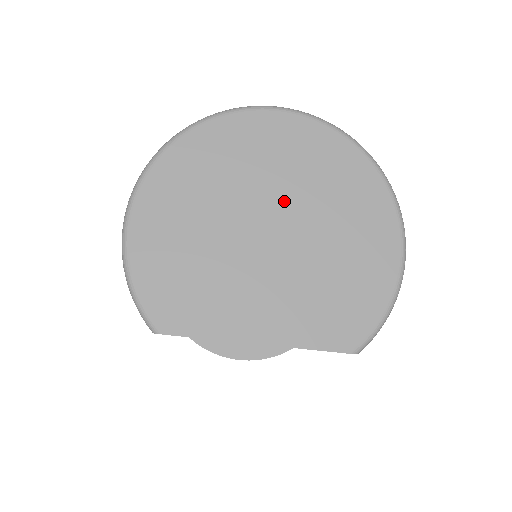
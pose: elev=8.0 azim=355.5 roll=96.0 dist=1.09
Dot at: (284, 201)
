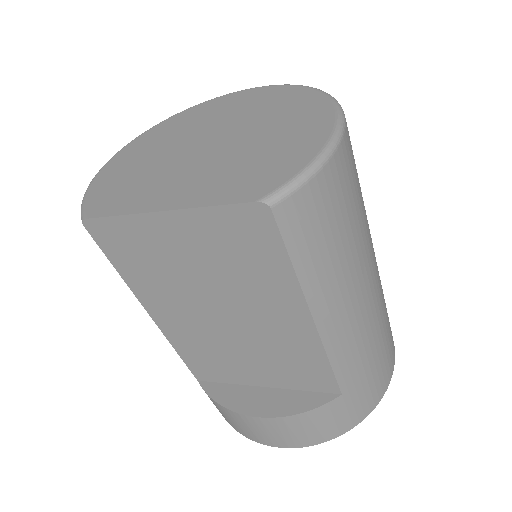
Dot at: (228, 127)
